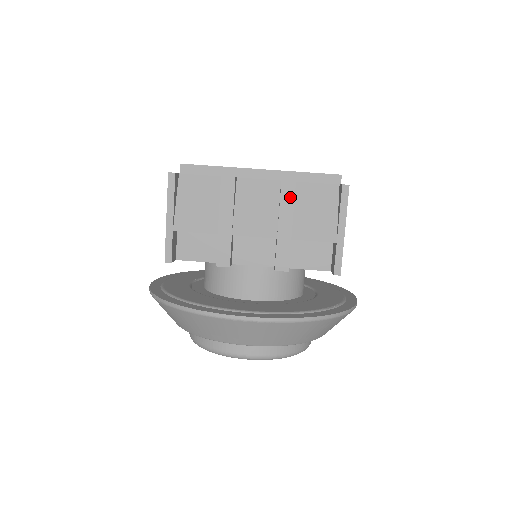
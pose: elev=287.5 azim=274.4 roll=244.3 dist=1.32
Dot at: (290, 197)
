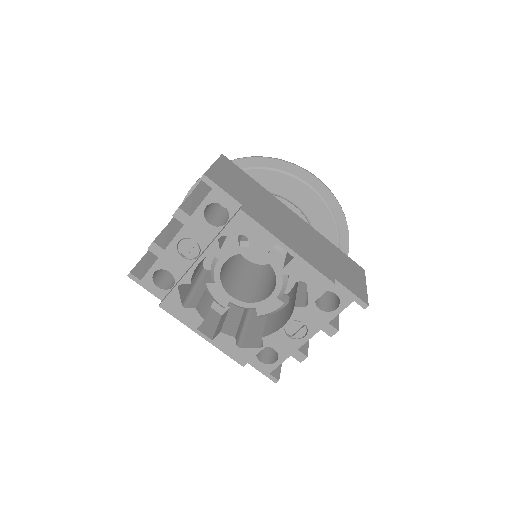
Dot at: occluded
